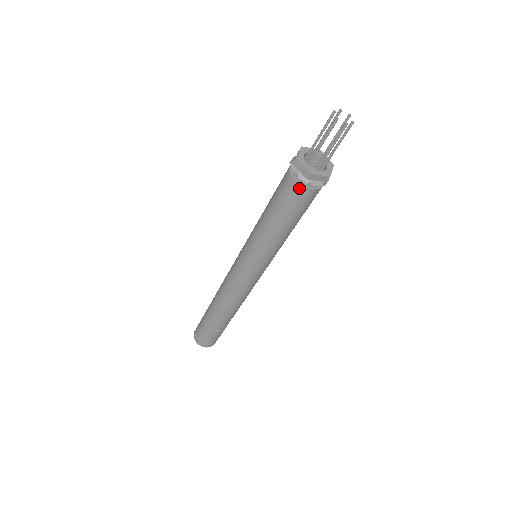
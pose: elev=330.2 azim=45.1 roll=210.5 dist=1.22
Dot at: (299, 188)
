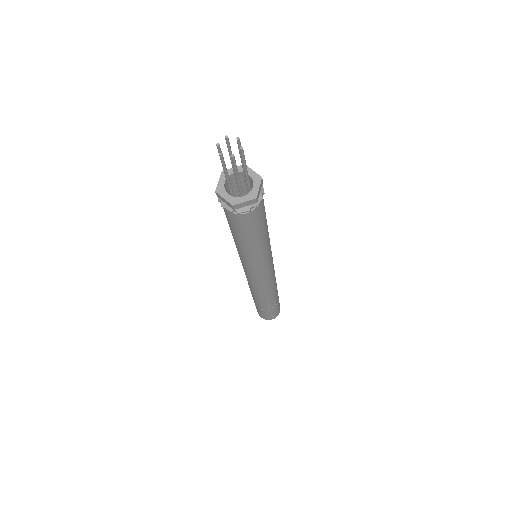
Dot at: occluded
